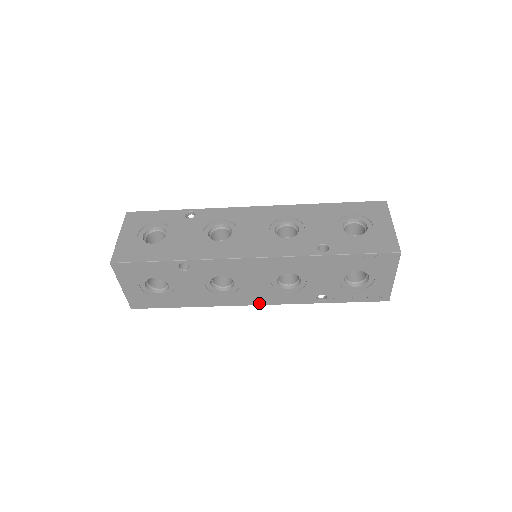
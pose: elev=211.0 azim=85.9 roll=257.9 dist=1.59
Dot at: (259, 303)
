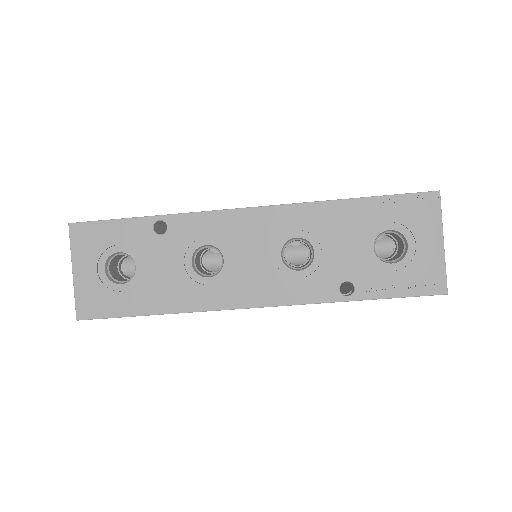
Dot at: (258, 303)
